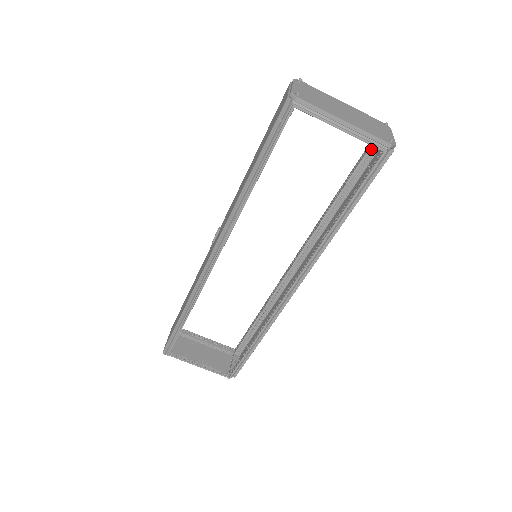
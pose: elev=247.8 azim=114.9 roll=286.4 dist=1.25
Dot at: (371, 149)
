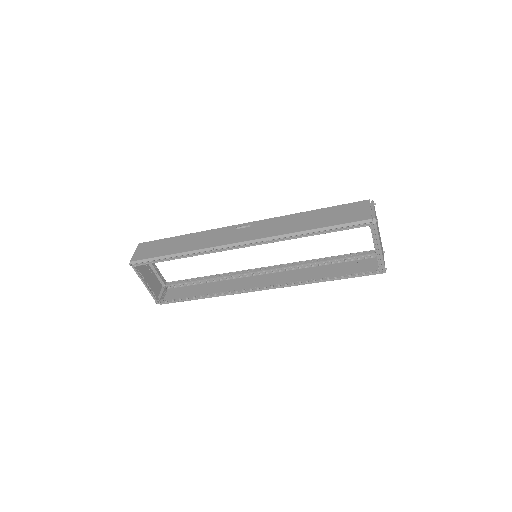
Dot at: (366, 254)
